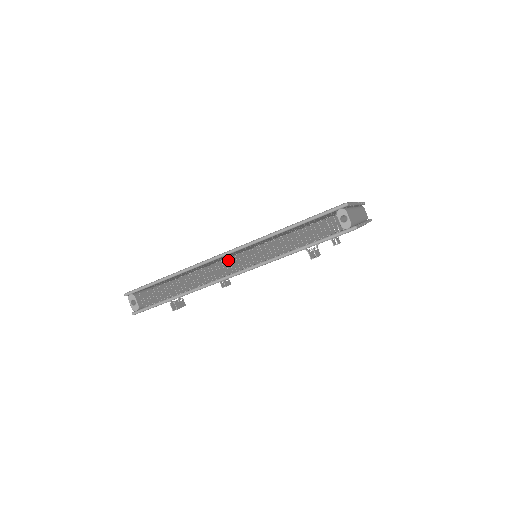
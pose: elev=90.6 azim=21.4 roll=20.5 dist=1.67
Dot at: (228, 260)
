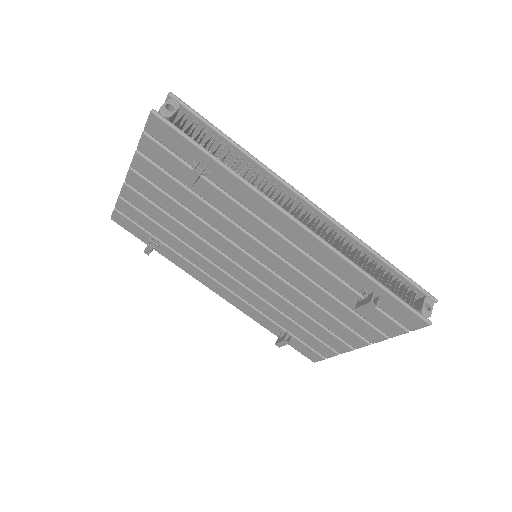
Dot at: (297, 213)
